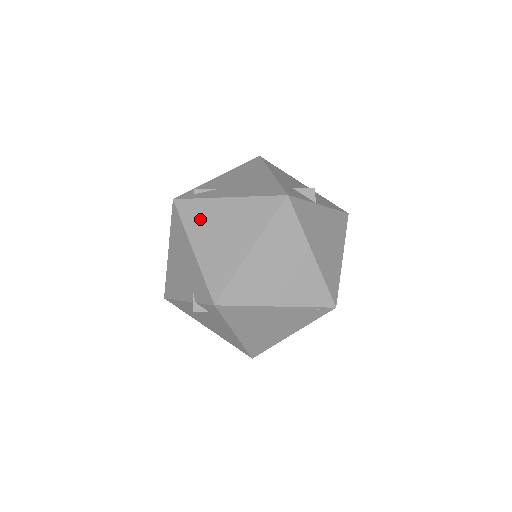
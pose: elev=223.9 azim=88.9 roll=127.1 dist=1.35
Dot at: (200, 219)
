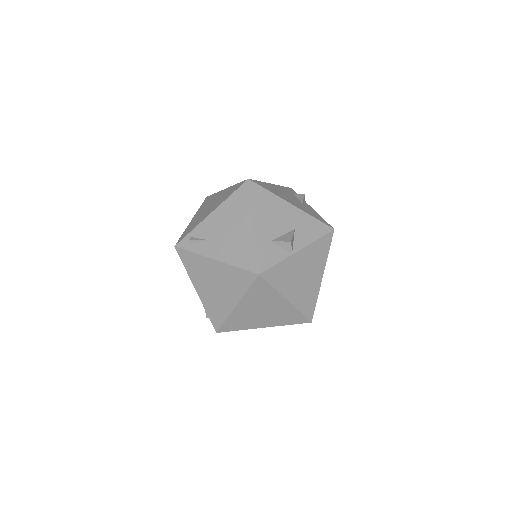
Dot at: (197, 270)
